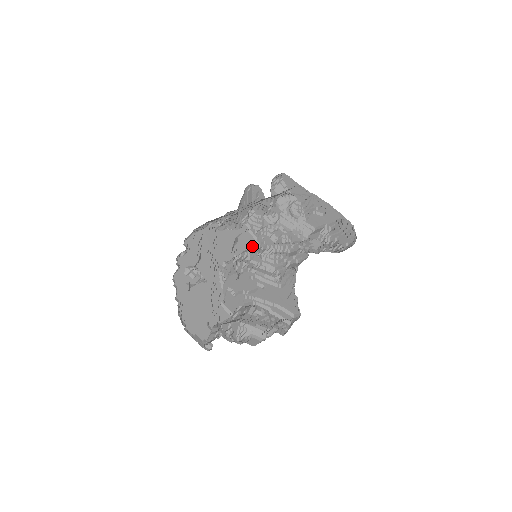
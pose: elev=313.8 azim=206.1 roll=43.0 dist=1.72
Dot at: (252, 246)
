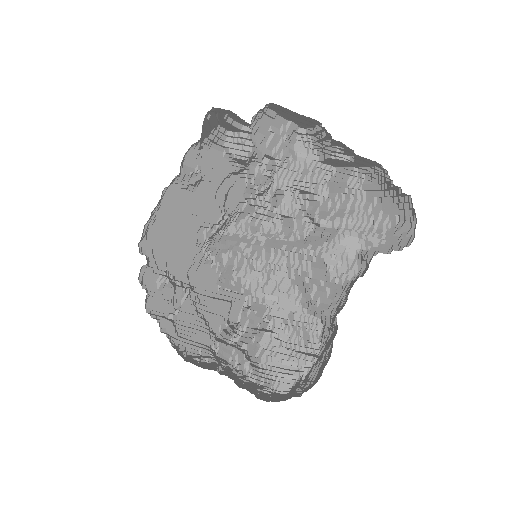
Dot at: (235, 176)
